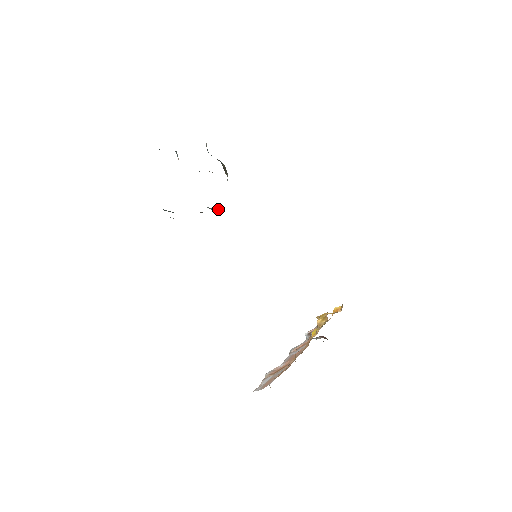
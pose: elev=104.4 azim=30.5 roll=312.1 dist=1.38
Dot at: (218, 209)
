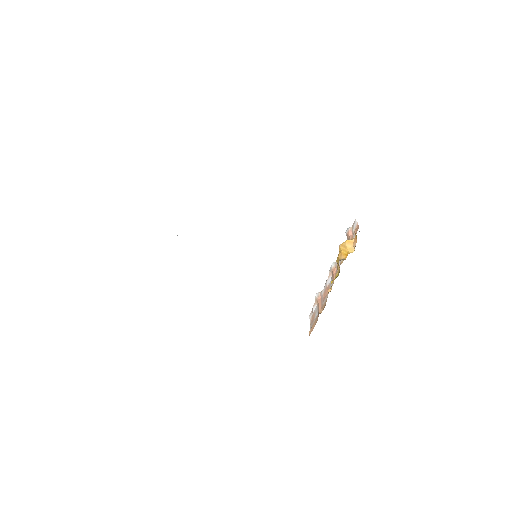
Dot at: occluded
